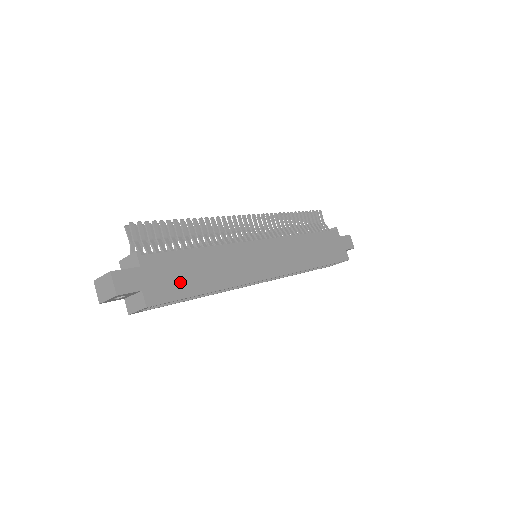
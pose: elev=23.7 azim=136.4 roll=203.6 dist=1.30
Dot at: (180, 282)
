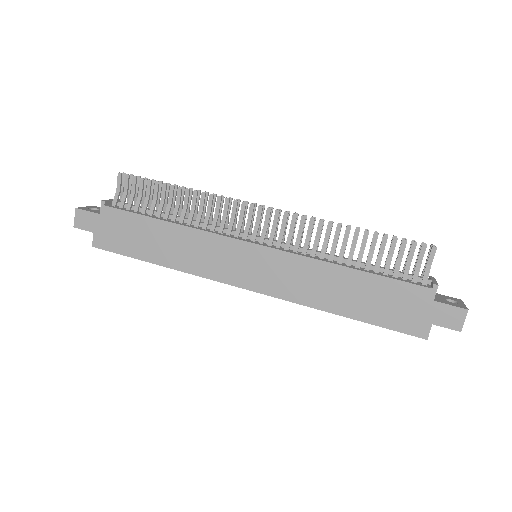
Dot at: (129, 241)
